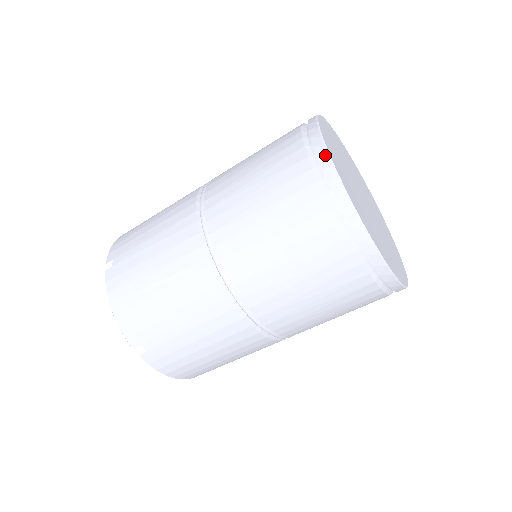
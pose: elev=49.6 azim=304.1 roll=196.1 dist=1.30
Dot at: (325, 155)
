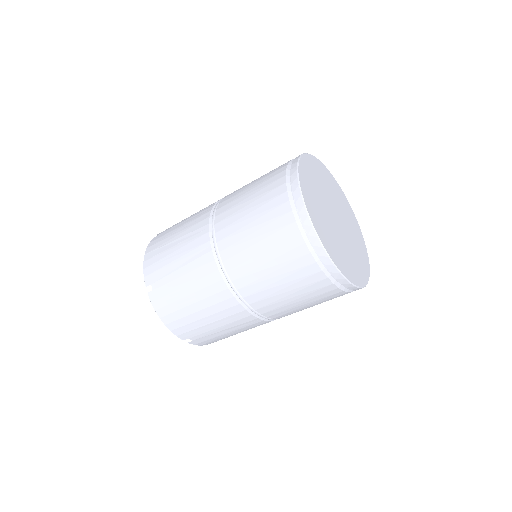
Dot at: (296, 162)
